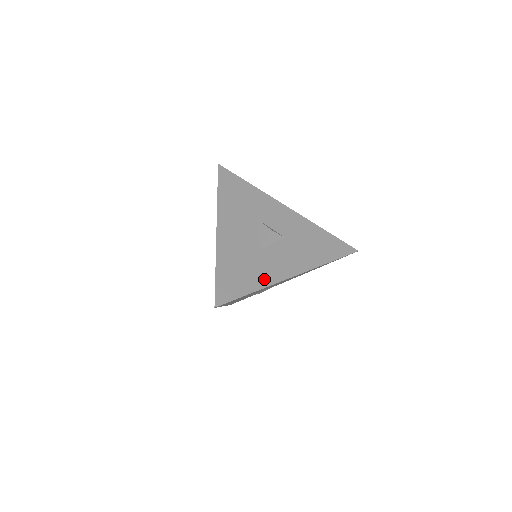
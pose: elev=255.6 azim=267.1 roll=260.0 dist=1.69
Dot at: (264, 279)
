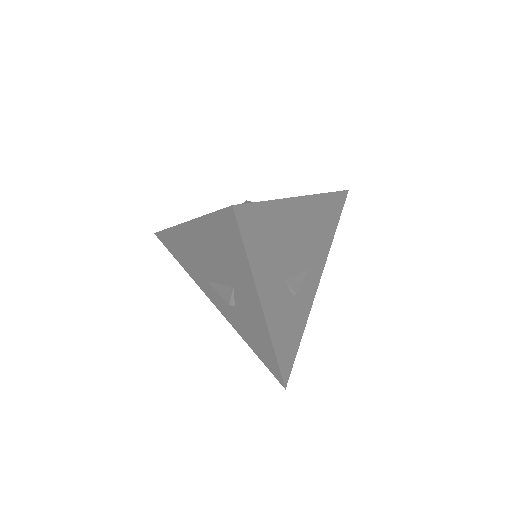
Dot at: occluded
